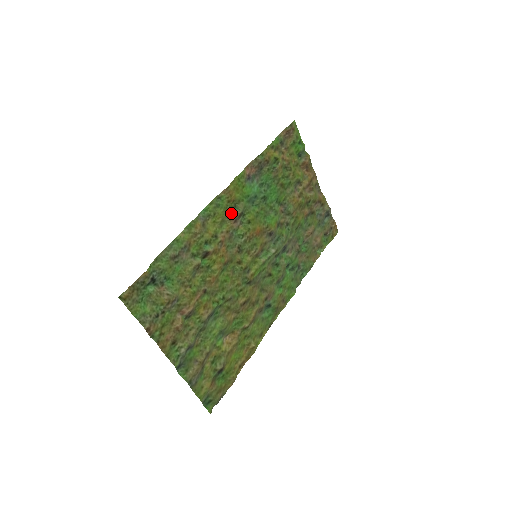
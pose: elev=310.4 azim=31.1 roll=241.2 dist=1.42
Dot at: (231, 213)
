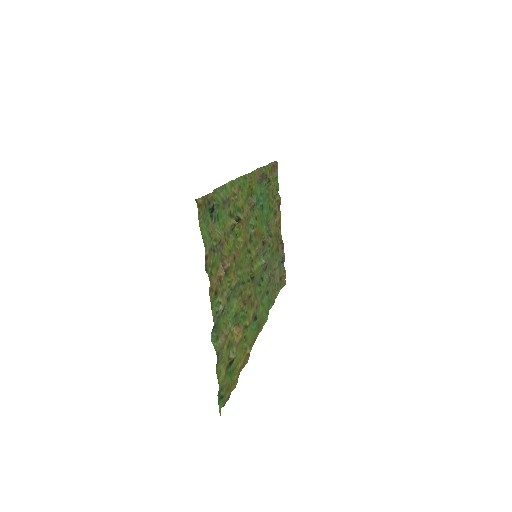
Dot at: (249, 199)
